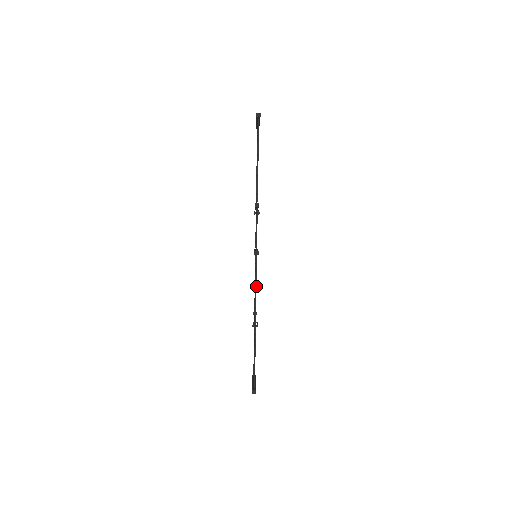
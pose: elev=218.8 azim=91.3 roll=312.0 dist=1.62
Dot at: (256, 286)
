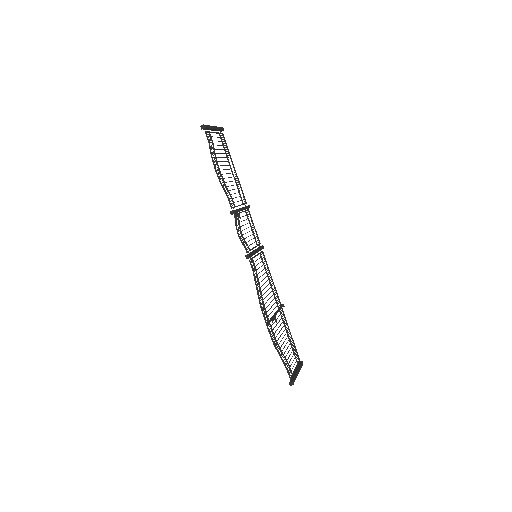
Dot at: (256, 288)
